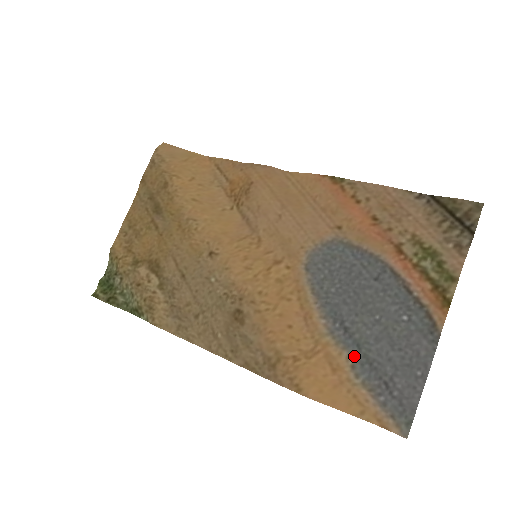
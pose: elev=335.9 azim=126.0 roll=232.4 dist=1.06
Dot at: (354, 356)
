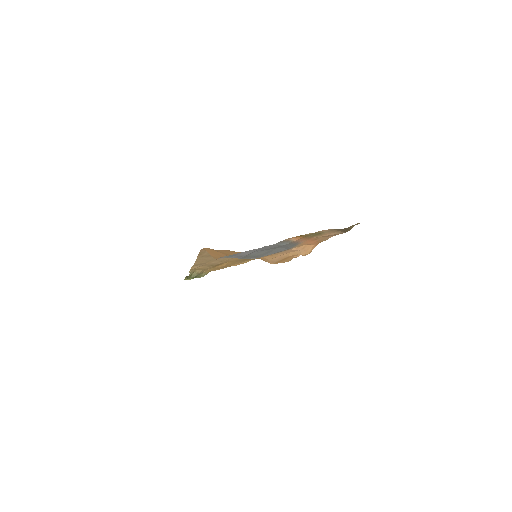
Dot at: (243, 258)
